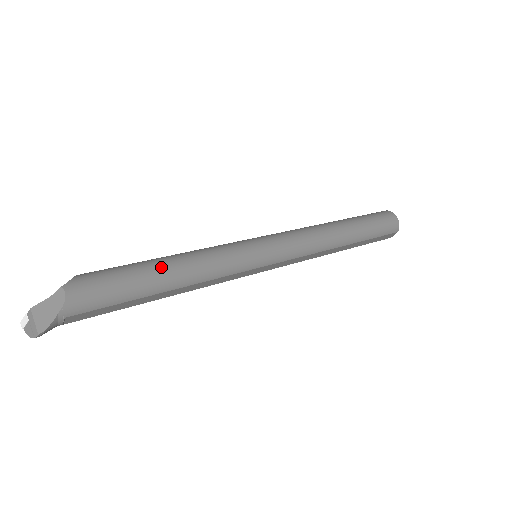
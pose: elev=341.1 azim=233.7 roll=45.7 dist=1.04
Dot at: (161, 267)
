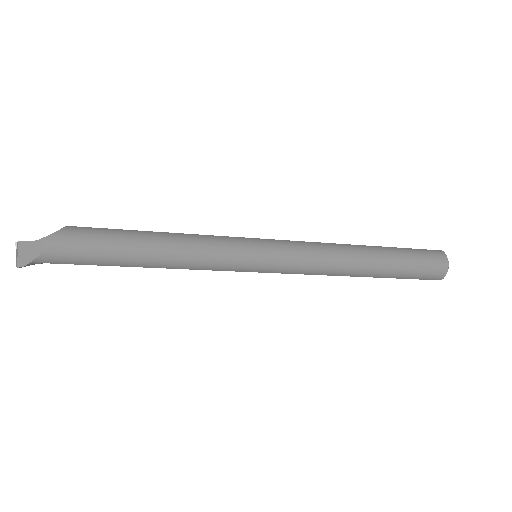
Dot at: (143, 246)
